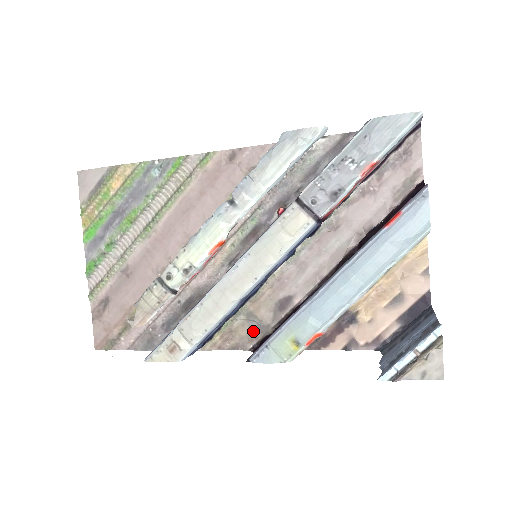
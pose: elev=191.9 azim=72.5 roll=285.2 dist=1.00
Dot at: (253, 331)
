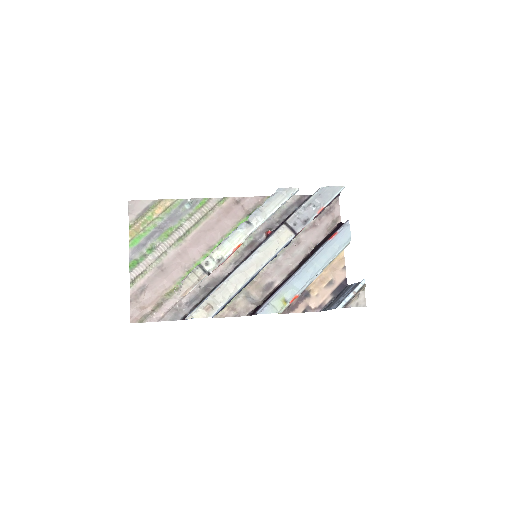
Dot at: (249, 304)
